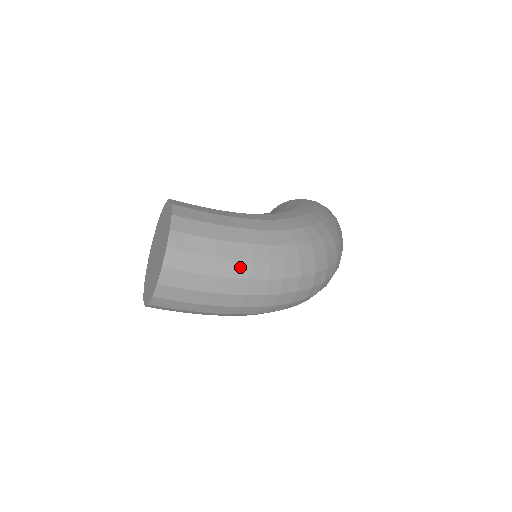
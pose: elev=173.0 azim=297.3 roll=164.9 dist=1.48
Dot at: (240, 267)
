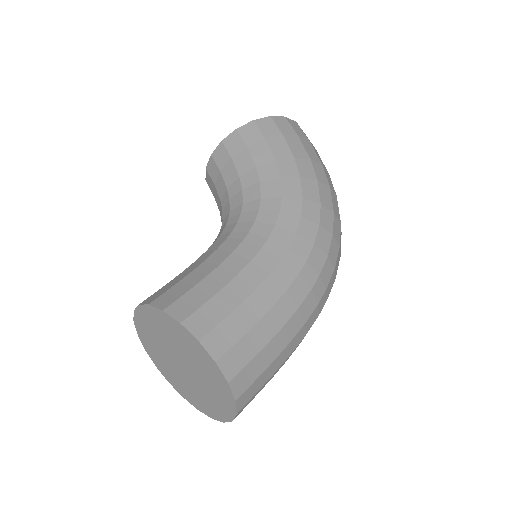
Dot at: (298, 337)
